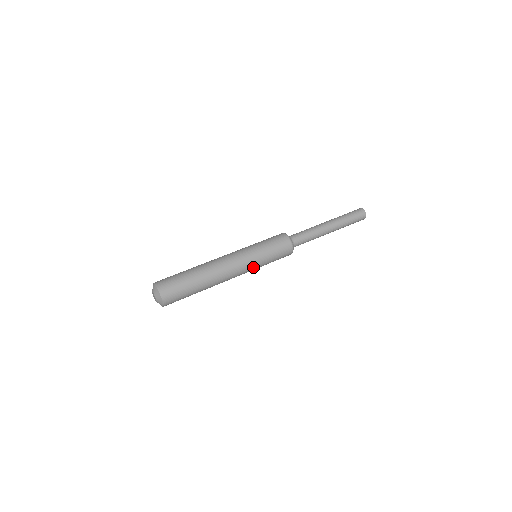
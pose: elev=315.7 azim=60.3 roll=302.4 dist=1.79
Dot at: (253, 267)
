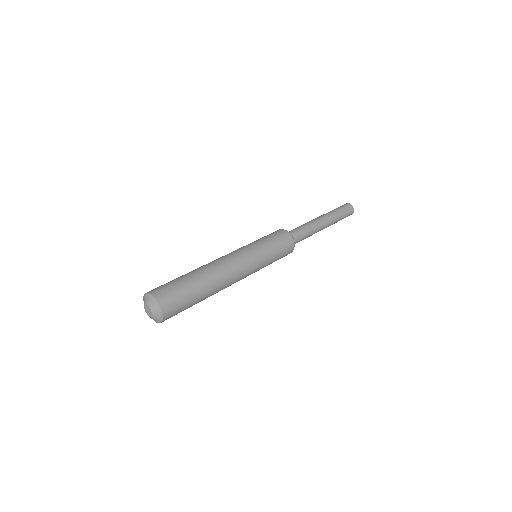
Dot at: occluded
